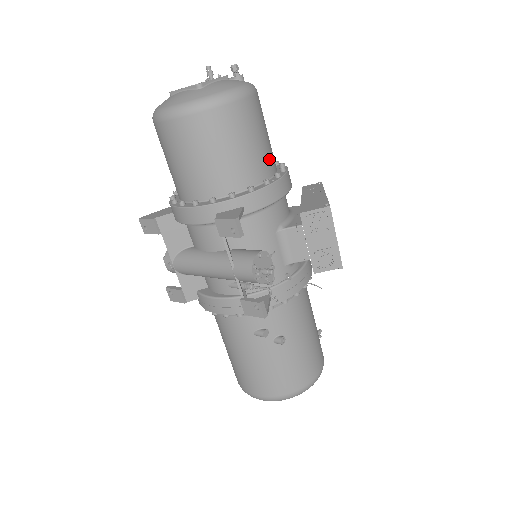
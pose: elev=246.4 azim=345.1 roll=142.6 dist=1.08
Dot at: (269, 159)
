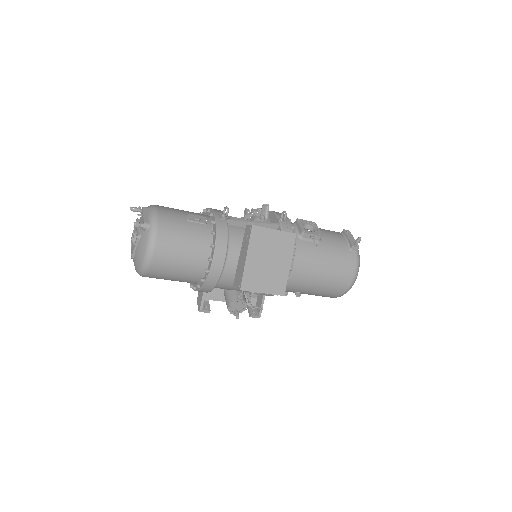
Dot at: (196, 264)
